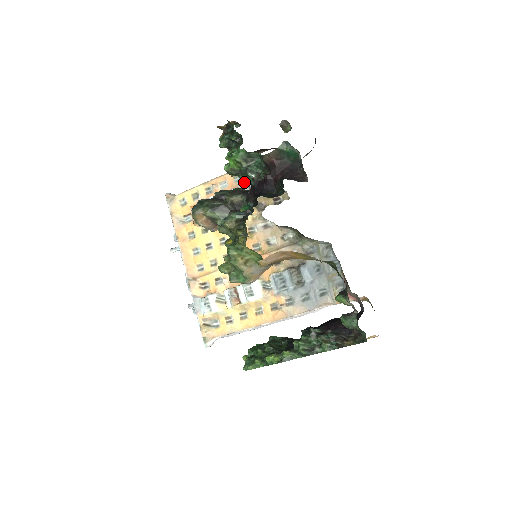
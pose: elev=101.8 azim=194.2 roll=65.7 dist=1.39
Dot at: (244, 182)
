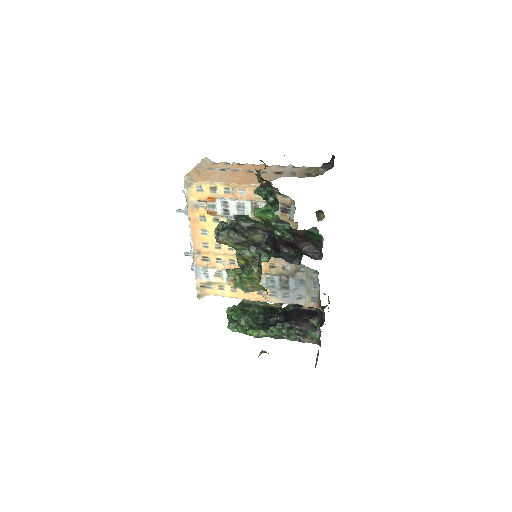
Dot at: (262, 199)
